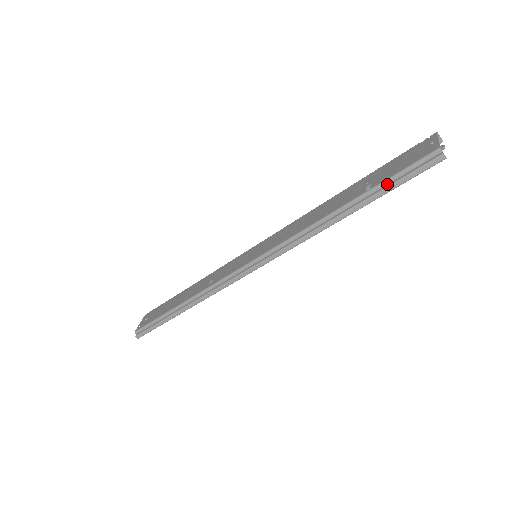
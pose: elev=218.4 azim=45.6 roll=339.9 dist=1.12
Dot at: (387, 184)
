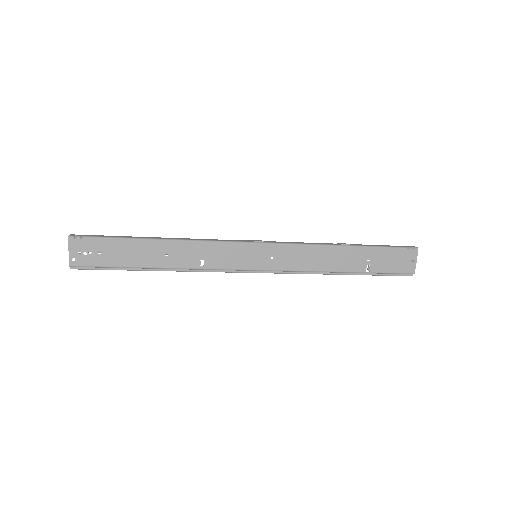
Dot at: (378, 273)
